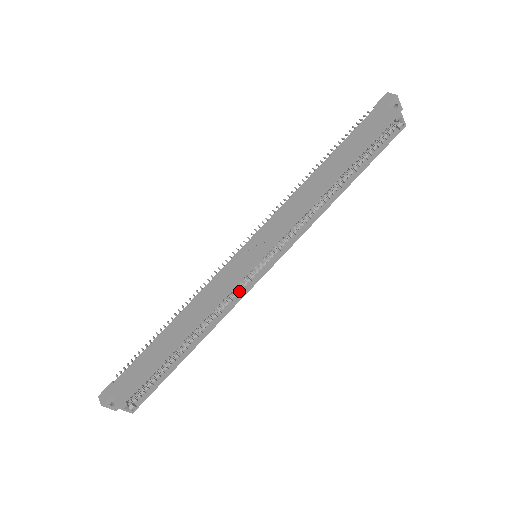
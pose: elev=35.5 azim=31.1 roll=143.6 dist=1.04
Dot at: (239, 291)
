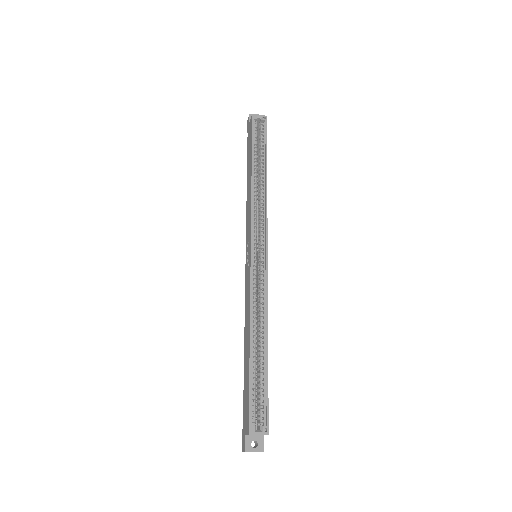
Dot at: (263, 283)
